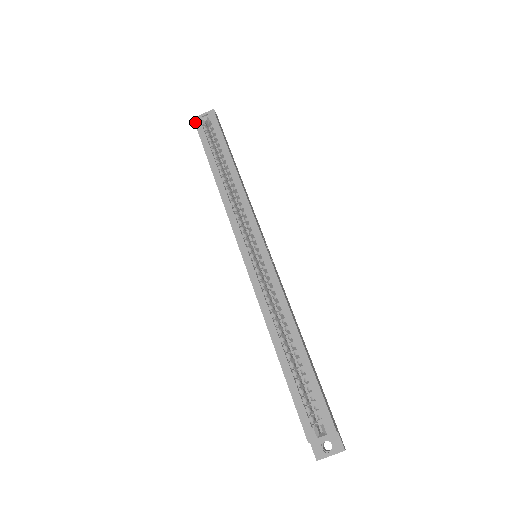
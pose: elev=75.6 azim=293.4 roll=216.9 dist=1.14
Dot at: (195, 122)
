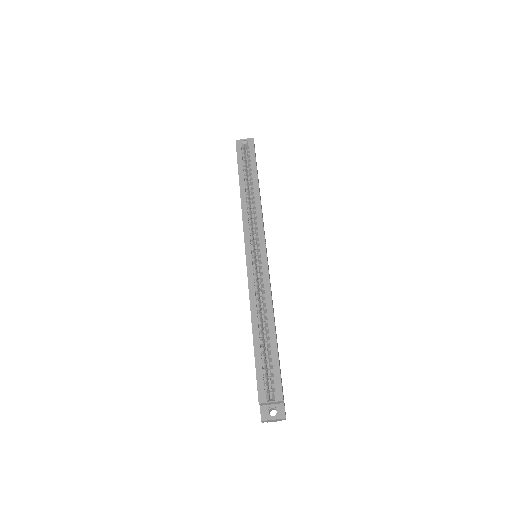
Dot at: (236, 143)
